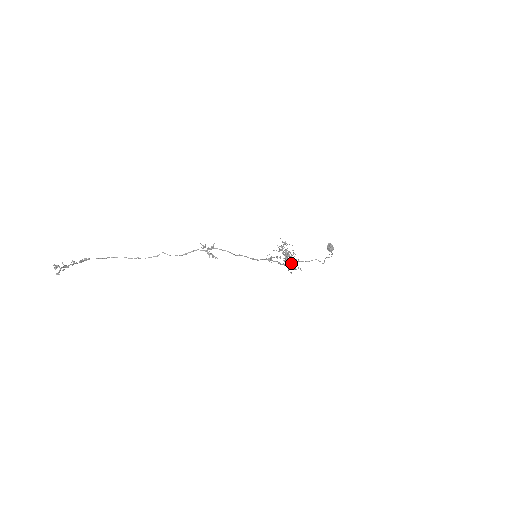
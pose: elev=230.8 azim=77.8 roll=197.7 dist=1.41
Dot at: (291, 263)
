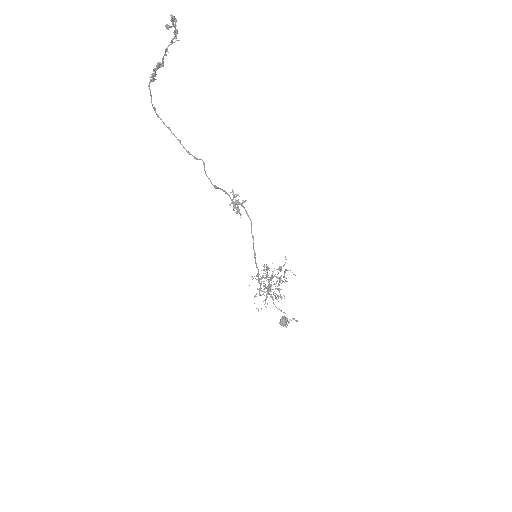
Dot at: (281, 289)
